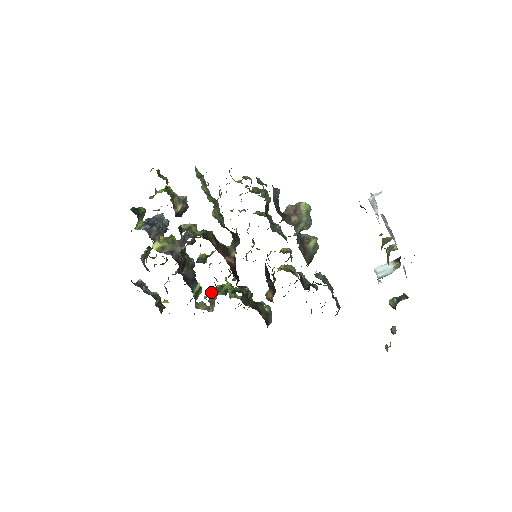
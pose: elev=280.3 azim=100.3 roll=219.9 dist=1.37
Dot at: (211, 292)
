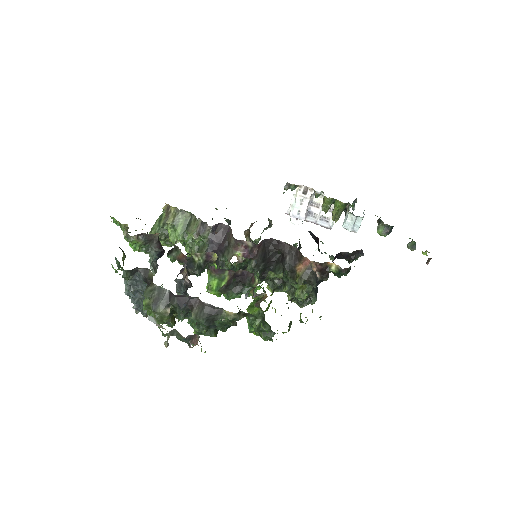
Dot at: (249, 310)
